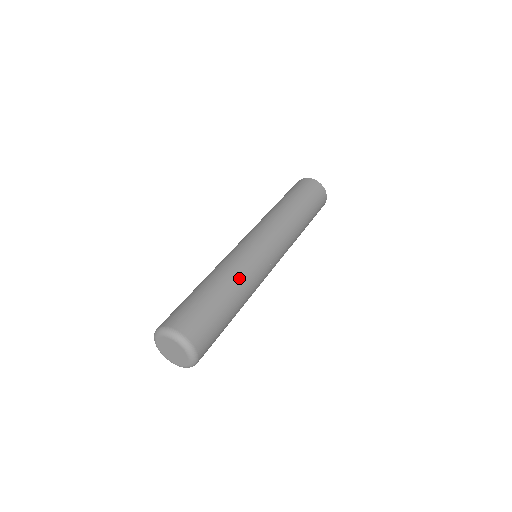
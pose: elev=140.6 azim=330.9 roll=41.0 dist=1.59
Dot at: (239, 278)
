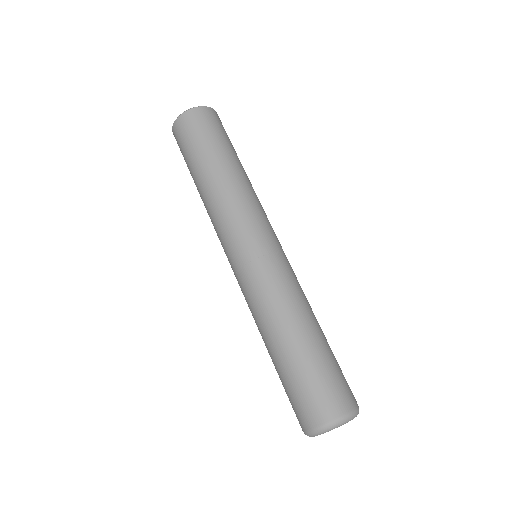
Dot at: (284, 311)
